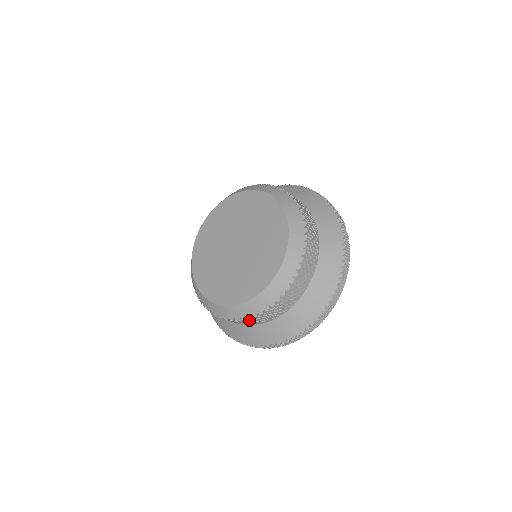
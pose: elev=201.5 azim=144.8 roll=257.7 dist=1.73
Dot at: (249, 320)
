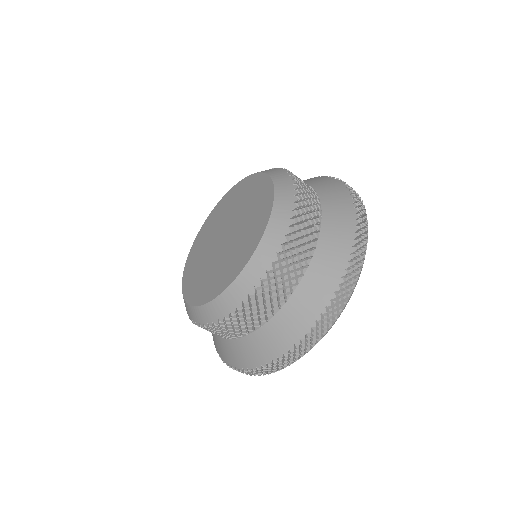
Dot at: (279, 270)
